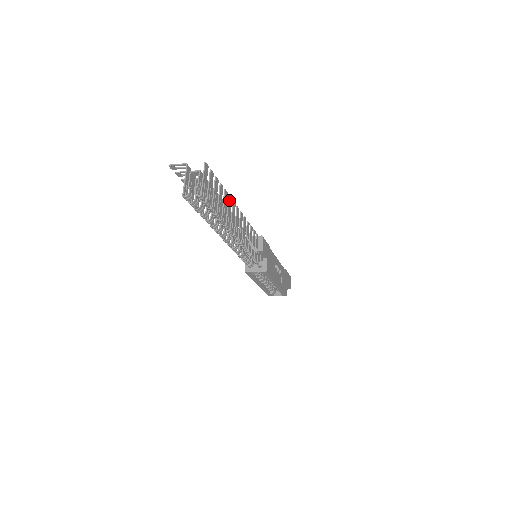
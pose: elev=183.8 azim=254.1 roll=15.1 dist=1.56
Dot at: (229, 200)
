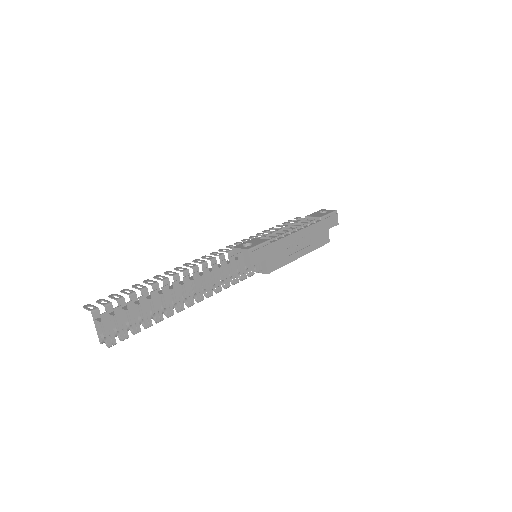
Dot at: (163, 292)
